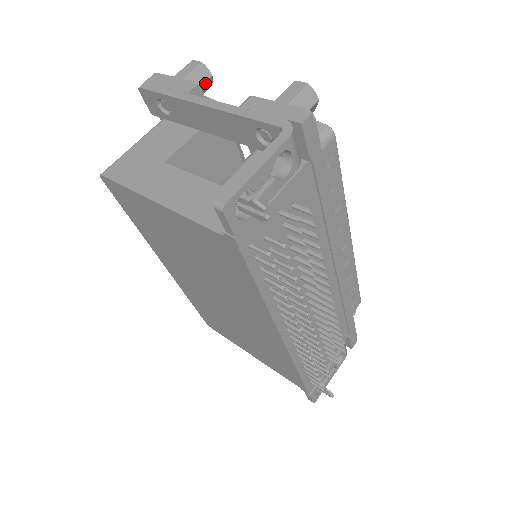
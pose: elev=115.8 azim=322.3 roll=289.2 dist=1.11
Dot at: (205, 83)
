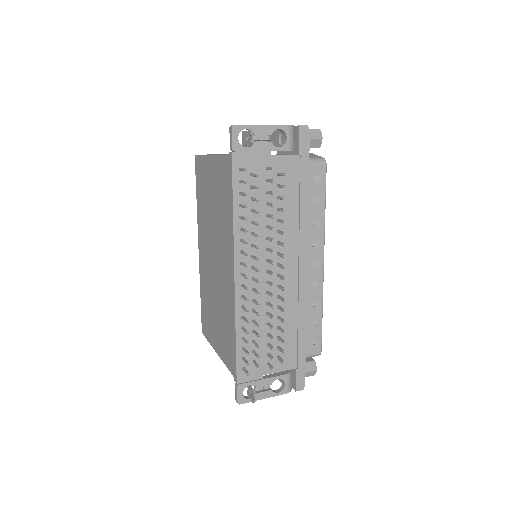
Dot at: occluded
